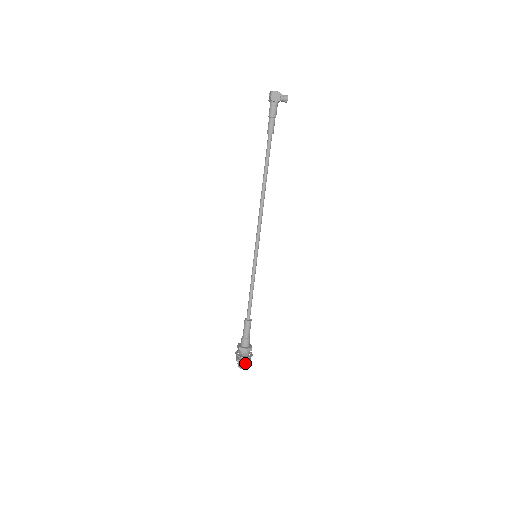
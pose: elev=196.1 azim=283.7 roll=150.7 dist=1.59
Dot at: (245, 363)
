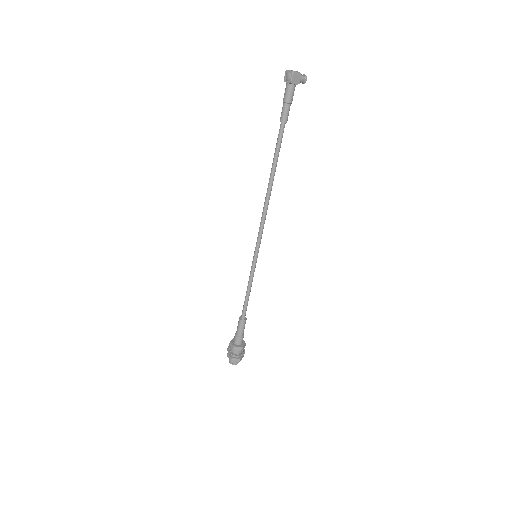
Dot at: (240, 360)
